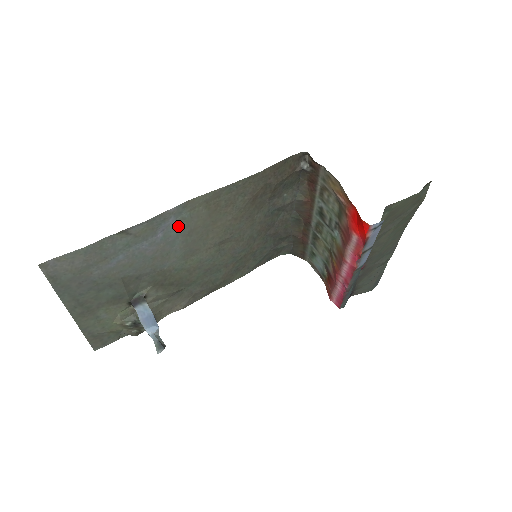
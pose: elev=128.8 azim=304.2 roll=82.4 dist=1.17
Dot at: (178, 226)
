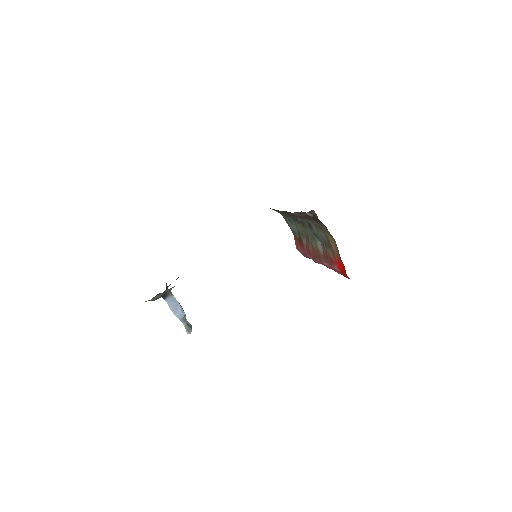
Dot at: occluded
